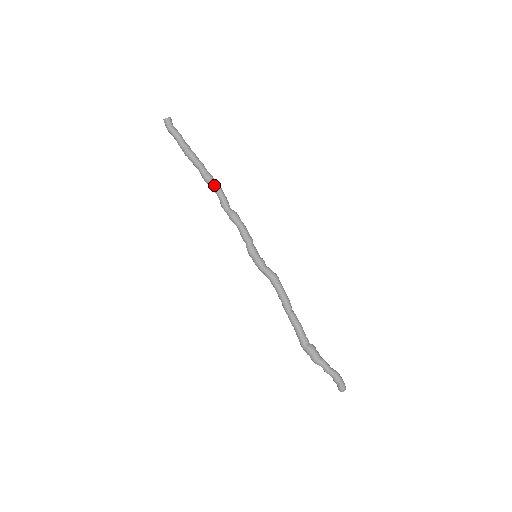
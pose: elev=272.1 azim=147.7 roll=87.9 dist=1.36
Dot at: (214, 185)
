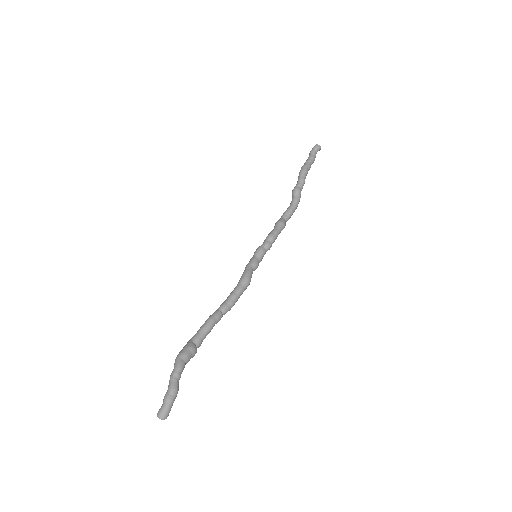
Dot at: (294, 197)
